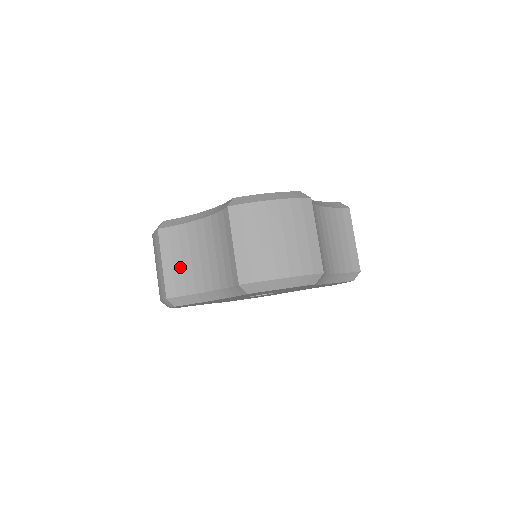
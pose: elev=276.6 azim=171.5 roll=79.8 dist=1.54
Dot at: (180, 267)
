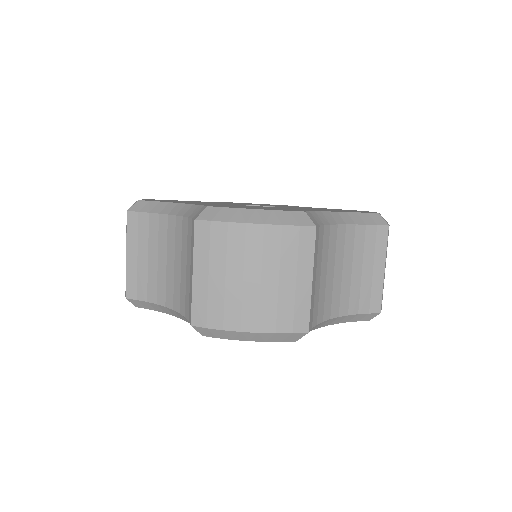
Dot at: (145, 266)
